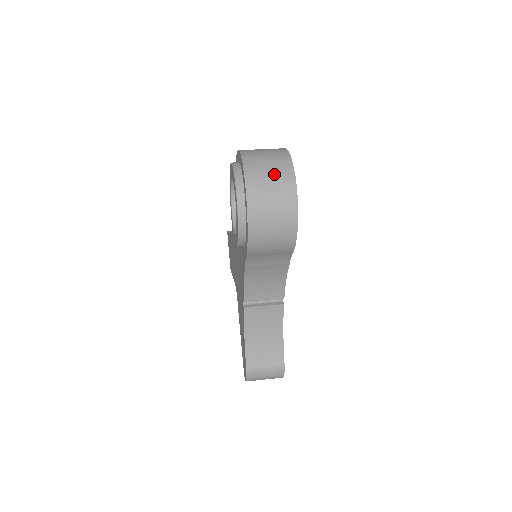
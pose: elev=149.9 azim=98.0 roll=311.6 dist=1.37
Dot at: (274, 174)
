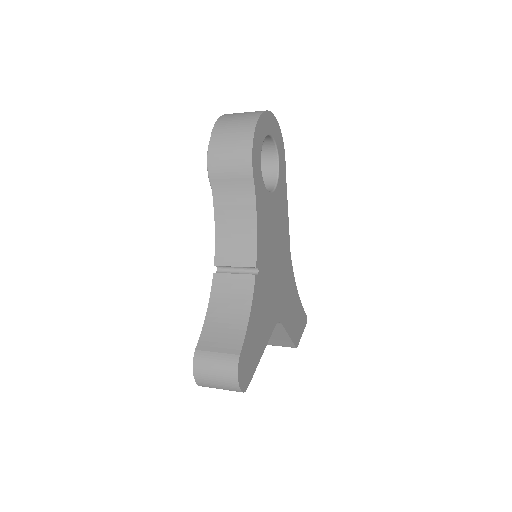
Dot at: (247, 112)
